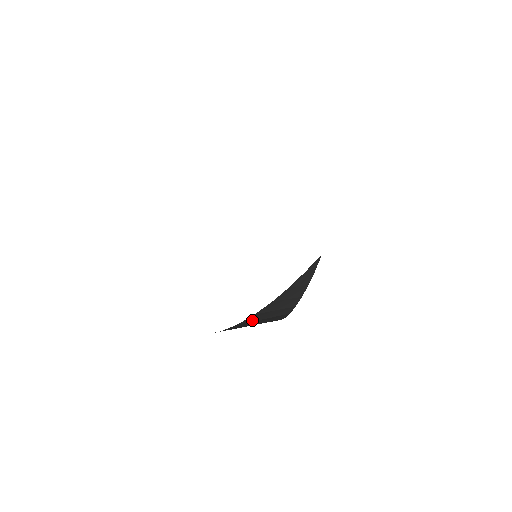
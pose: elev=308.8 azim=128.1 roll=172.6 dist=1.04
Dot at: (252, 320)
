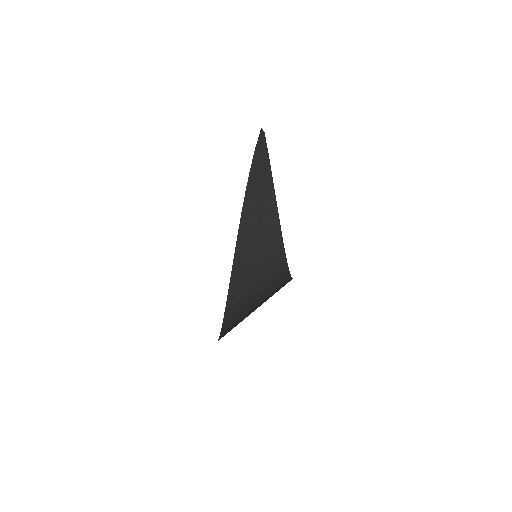
Dot at: (248, 226)
